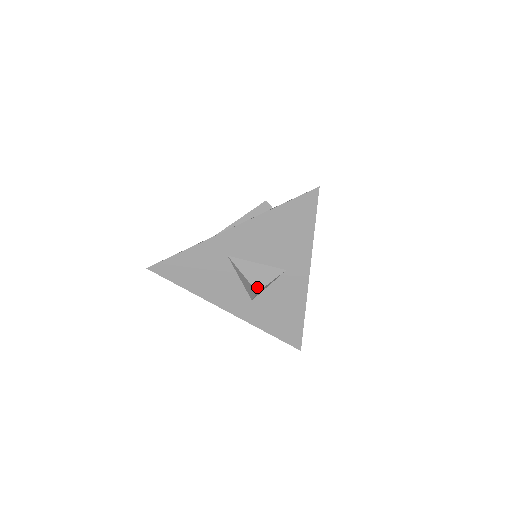
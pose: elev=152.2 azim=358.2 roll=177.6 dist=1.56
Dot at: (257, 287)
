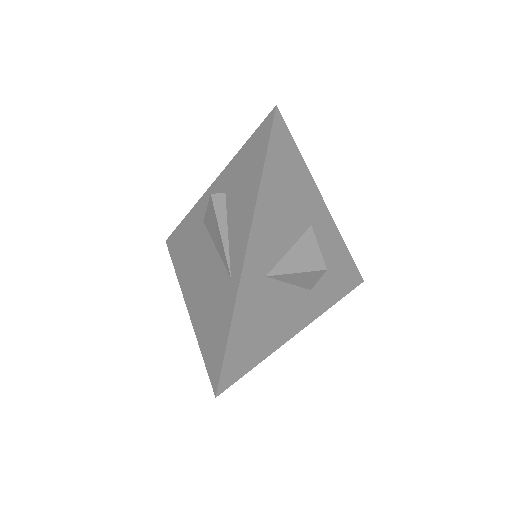
Dot at: (320, 266)
